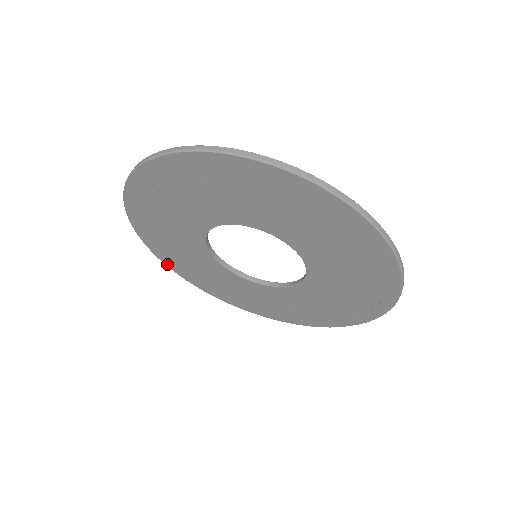
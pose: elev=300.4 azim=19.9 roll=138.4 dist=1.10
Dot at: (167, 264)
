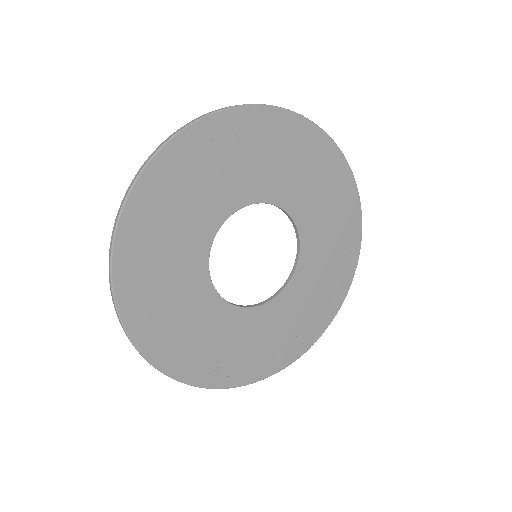
Dot at: (137, 341)
